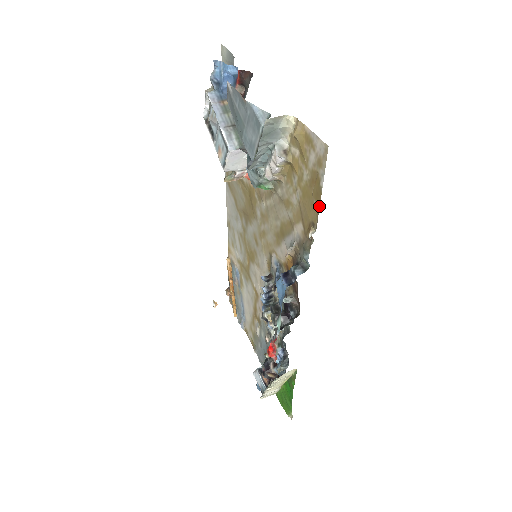
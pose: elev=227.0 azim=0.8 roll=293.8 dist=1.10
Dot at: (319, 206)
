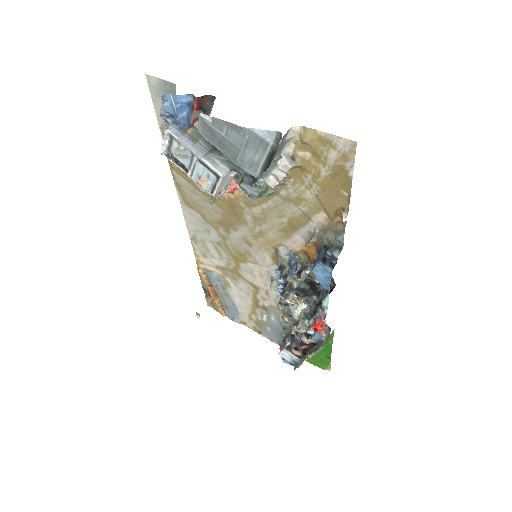
Dot at: (350, 193)
